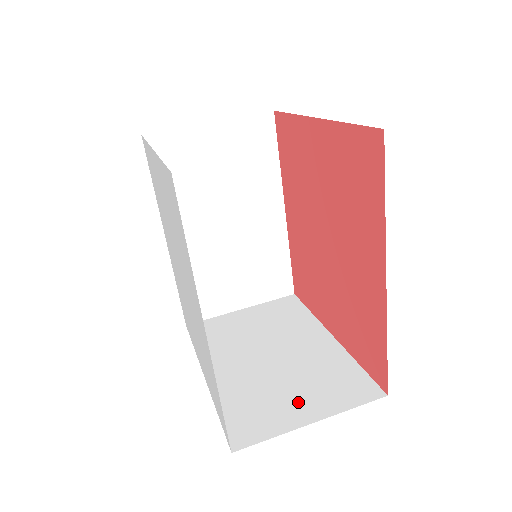
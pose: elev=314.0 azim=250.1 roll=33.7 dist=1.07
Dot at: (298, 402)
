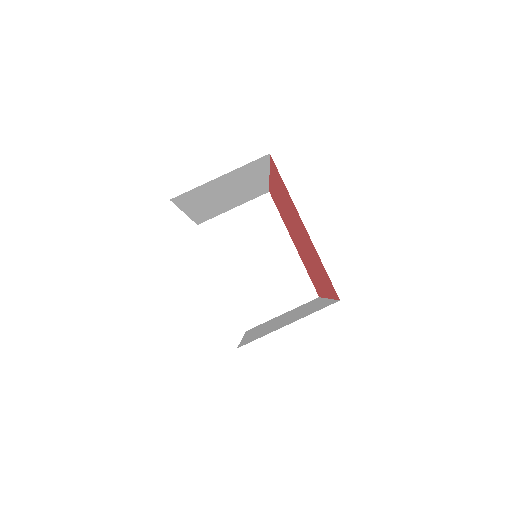
Dot at: (275, 300)
